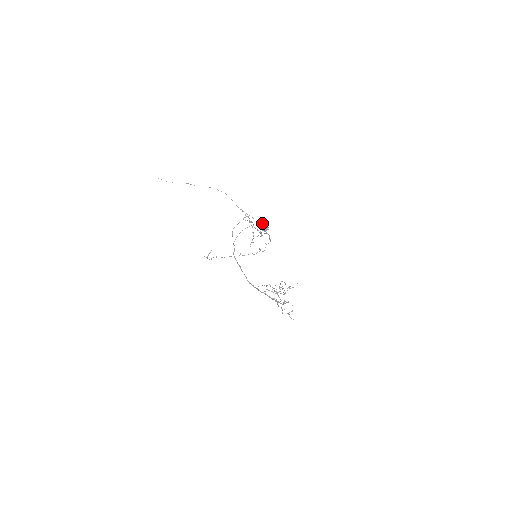
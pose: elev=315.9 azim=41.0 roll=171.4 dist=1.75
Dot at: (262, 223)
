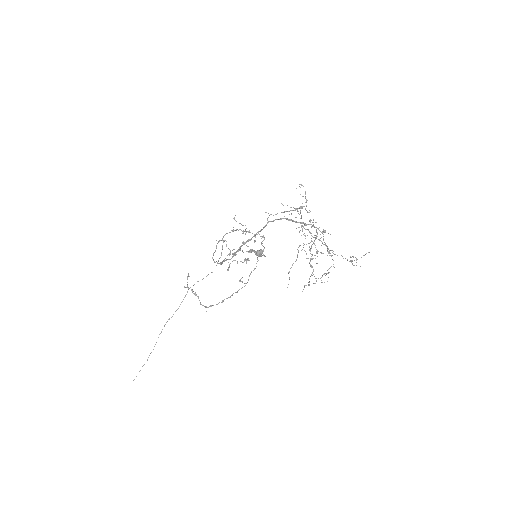
Dot at: (251, 251)
